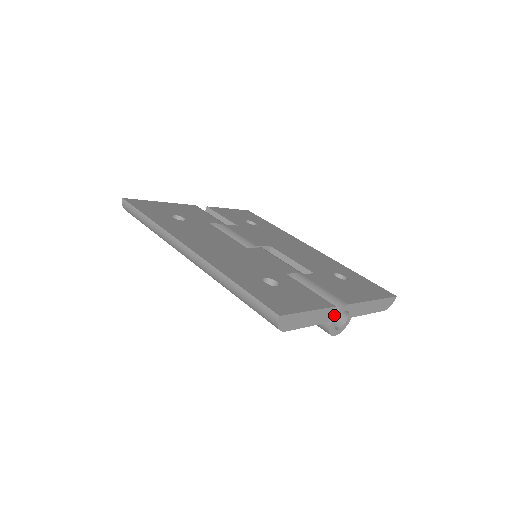
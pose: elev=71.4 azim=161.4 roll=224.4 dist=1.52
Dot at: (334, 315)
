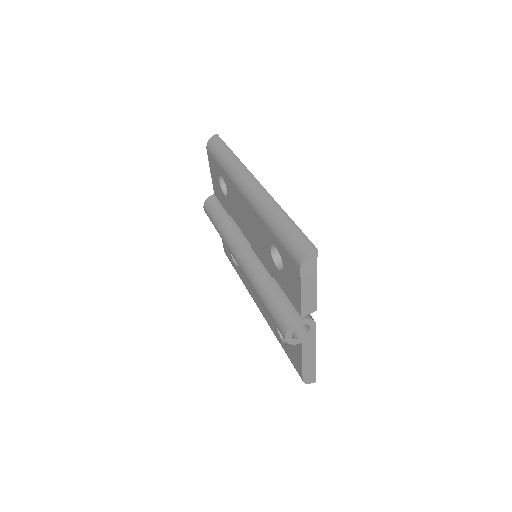
Dot at: (307, 318)
